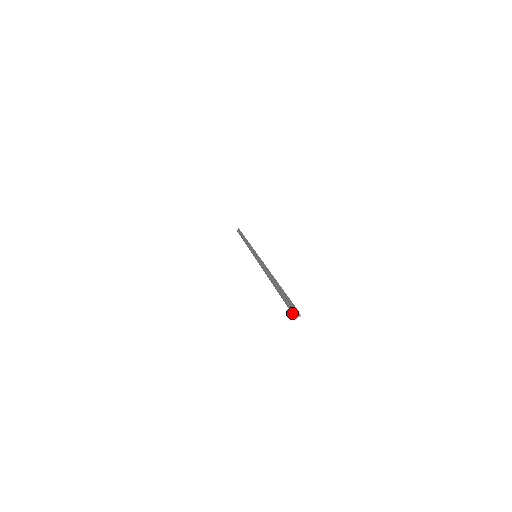
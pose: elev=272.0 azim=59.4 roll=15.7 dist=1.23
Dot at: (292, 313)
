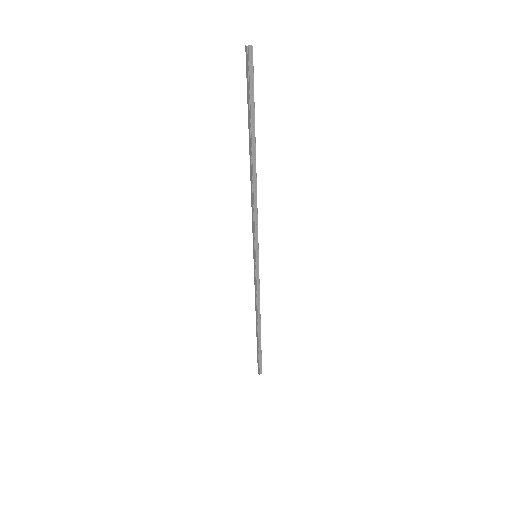
Dot at: (245, 47)
